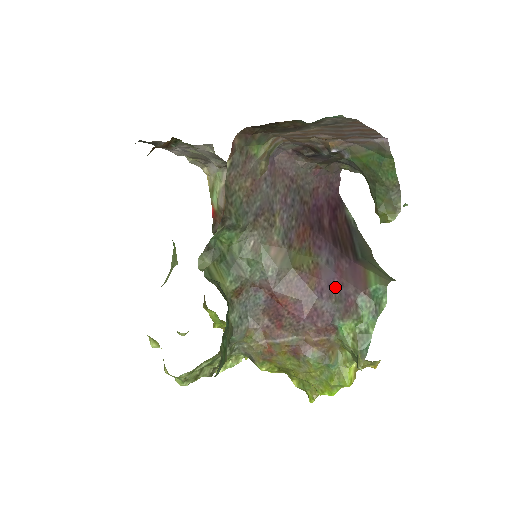
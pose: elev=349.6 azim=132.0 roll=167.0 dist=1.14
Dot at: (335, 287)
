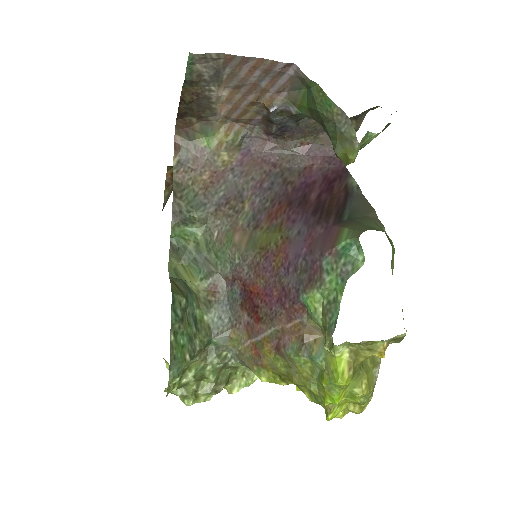
Dot at: (302, 257)
